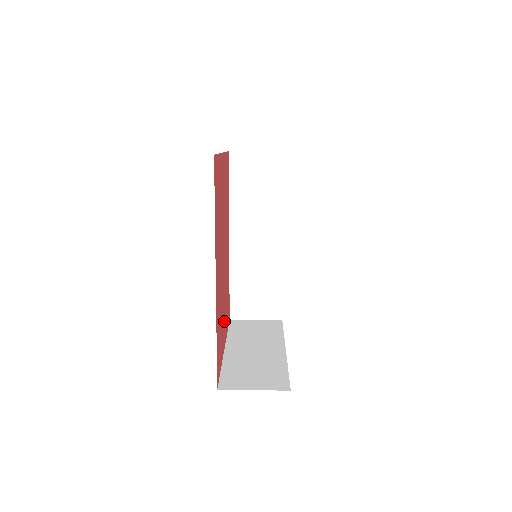
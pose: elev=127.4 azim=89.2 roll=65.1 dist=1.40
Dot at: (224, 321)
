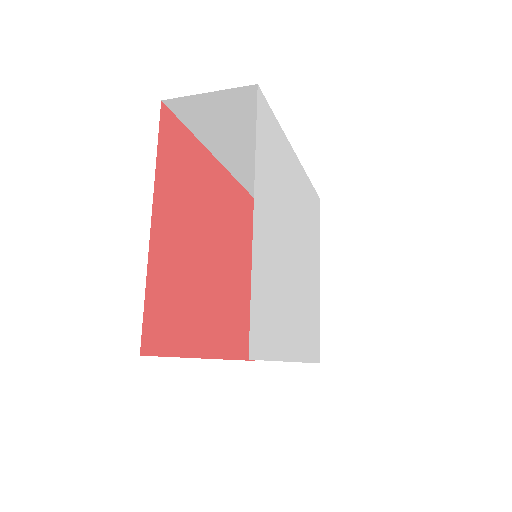
Dot at: (174, 239)
